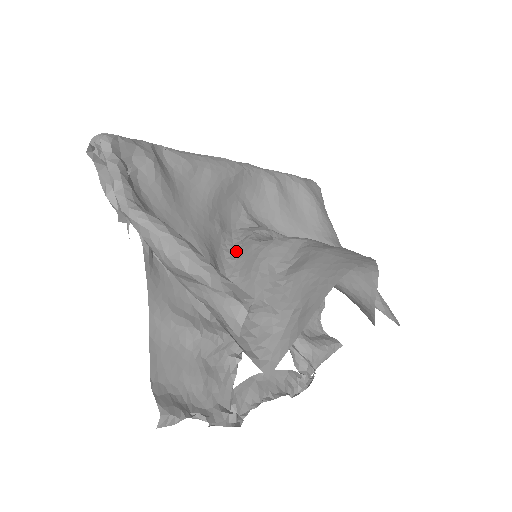
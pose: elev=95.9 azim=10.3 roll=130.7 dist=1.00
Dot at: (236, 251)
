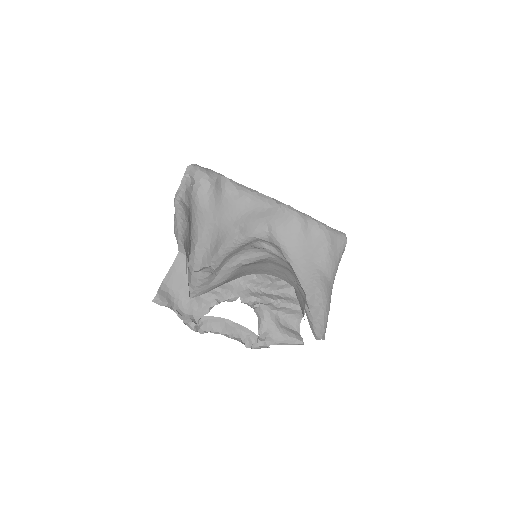
Dot at: (239, 246)
